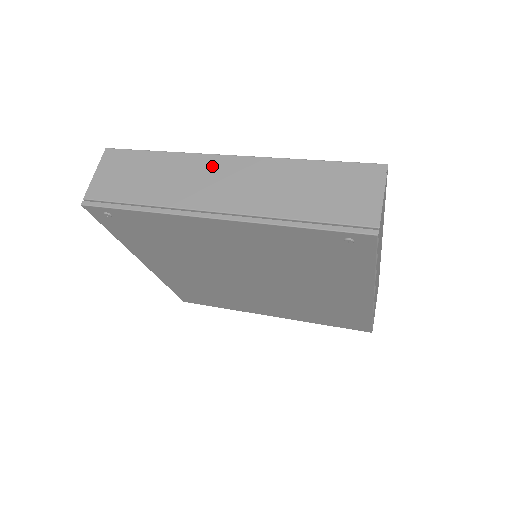
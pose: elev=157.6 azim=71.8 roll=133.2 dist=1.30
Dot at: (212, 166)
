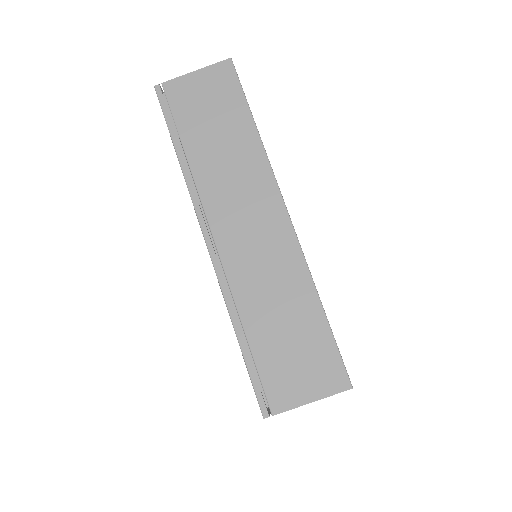
Dot at: (263, 197)
